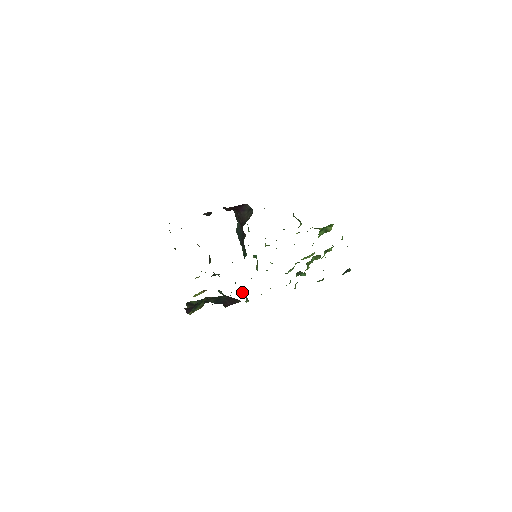
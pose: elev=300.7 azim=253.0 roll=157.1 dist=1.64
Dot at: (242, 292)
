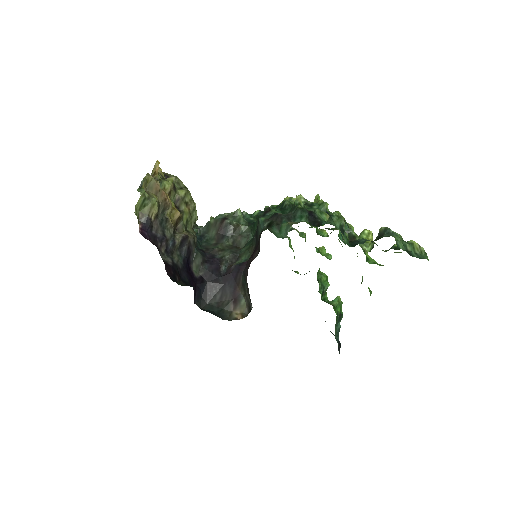
Dot at: occluded
